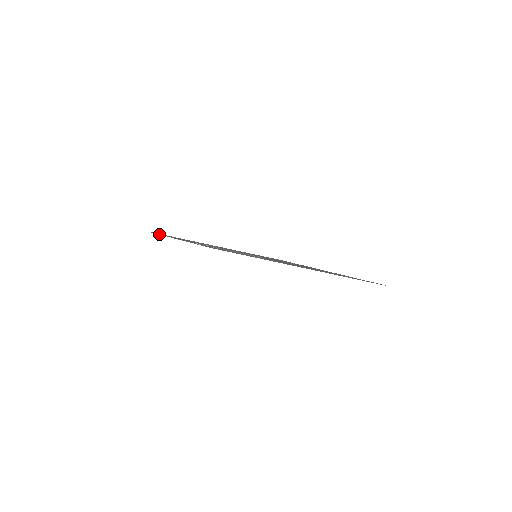
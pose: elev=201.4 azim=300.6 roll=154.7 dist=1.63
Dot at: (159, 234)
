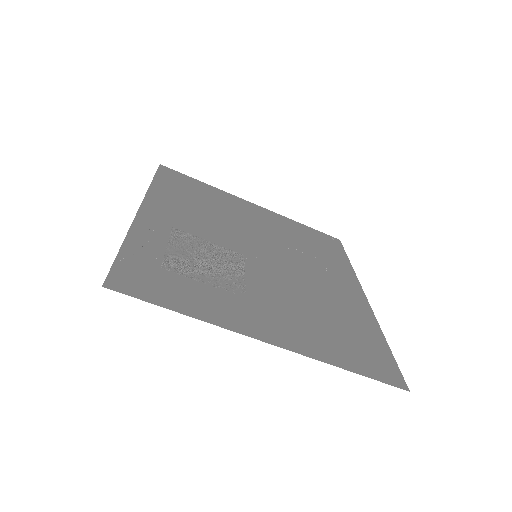
Dot at: (153, 185)
